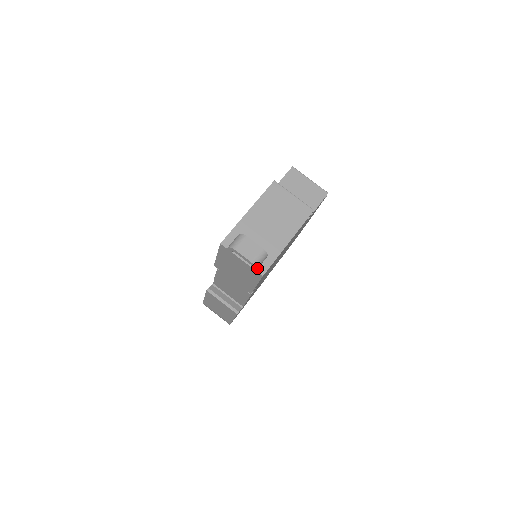
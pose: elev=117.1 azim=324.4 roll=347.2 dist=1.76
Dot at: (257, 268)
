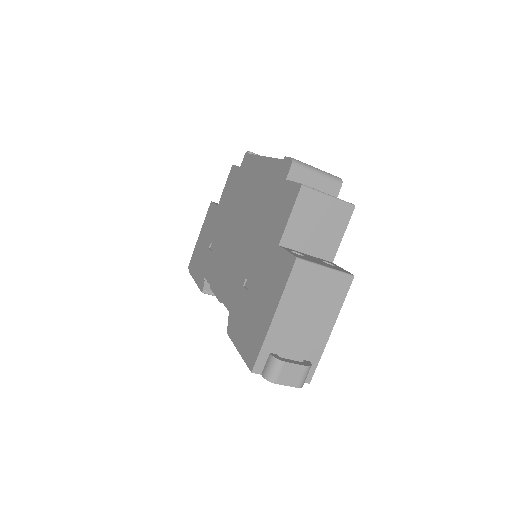
Dot at: (303, 383)
